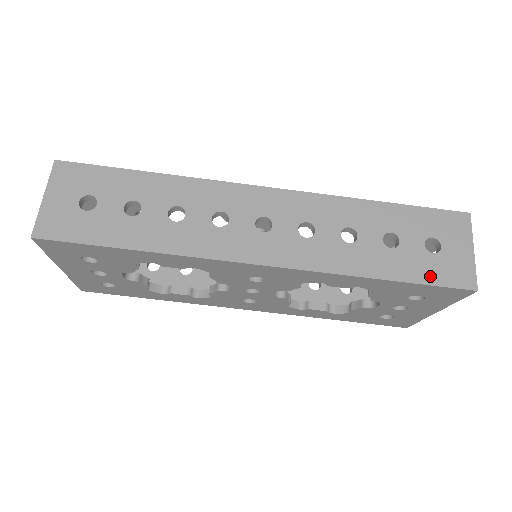
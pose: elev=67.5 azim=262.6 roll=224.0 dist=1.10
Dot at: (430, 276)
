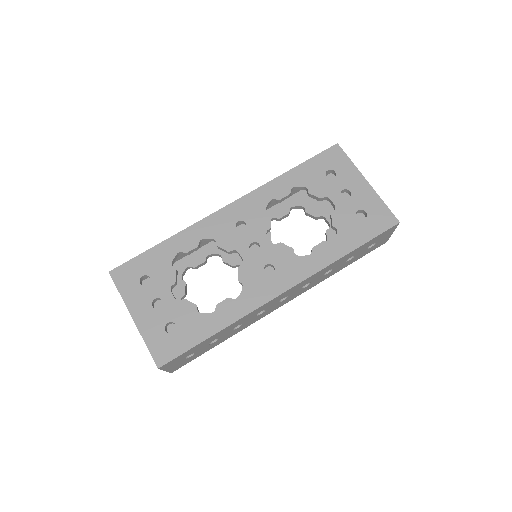
Dot at: occluded
